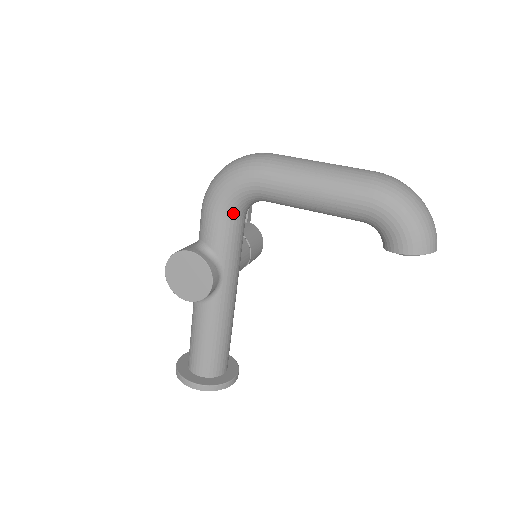
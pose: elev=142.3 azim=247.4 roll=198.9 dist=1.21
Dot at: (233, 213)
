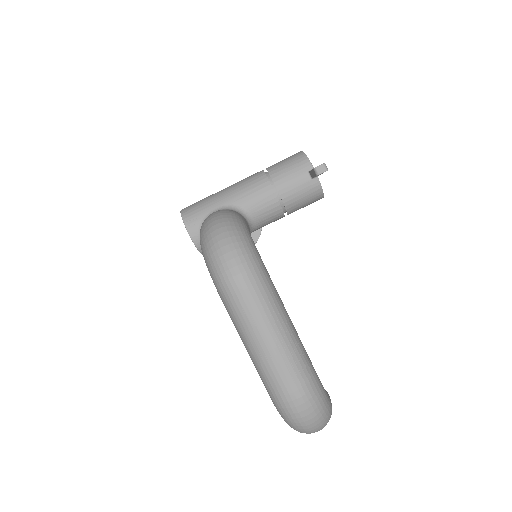
Dot at: occluded
